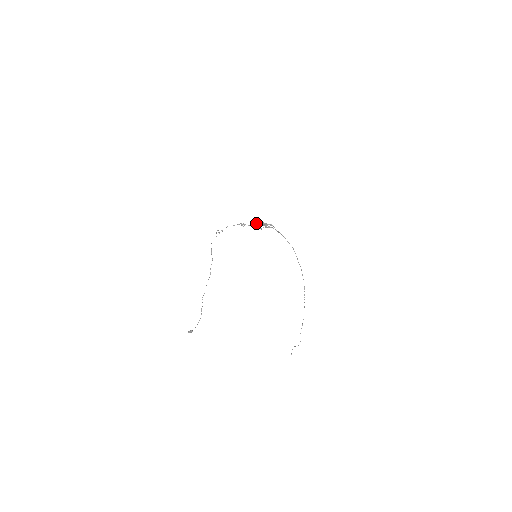
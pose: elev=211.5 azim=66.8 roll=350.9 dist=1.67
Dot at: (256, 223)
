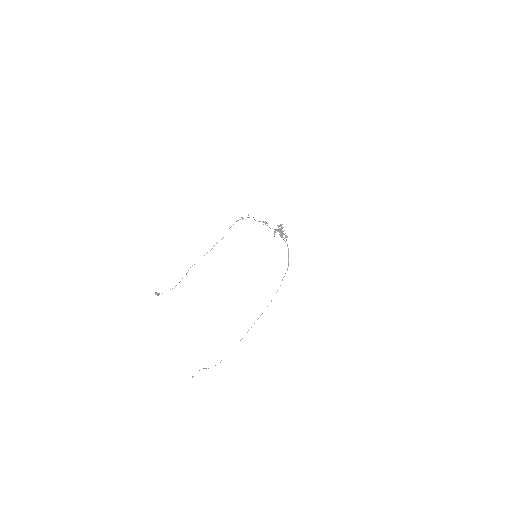
Dot at: occluded
